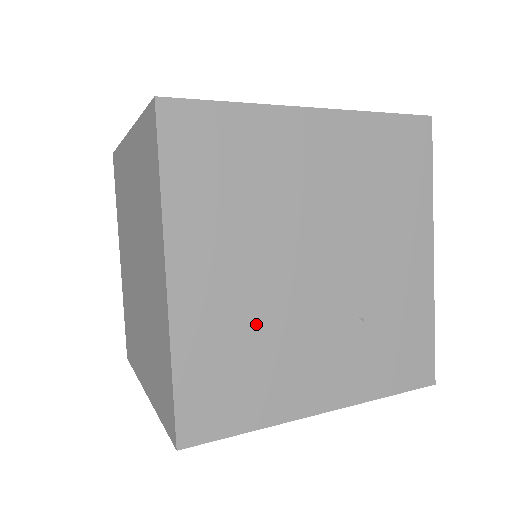
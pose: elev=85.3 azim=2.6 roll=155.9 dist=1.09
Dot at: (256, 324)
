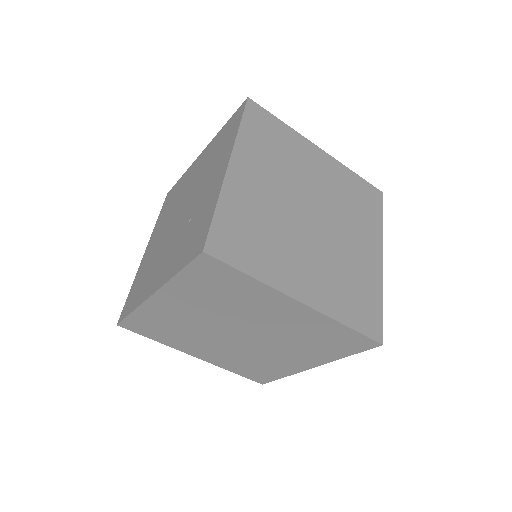
Dot at: occluded
